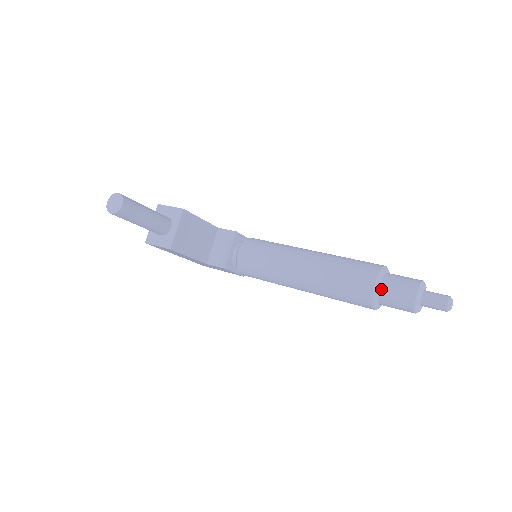
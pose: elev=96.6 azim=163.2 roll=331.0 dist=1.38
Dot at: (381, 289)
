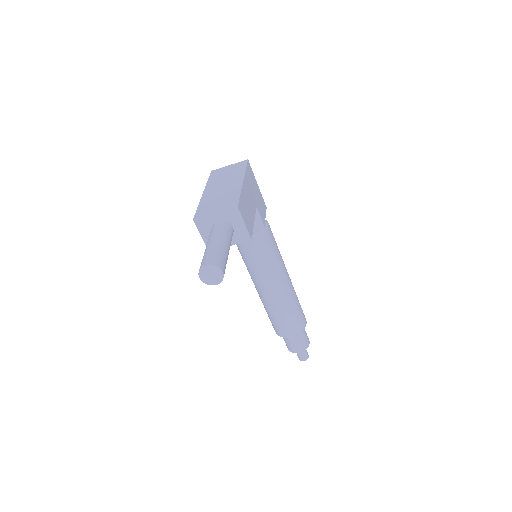
Dot at: (290, 337)
